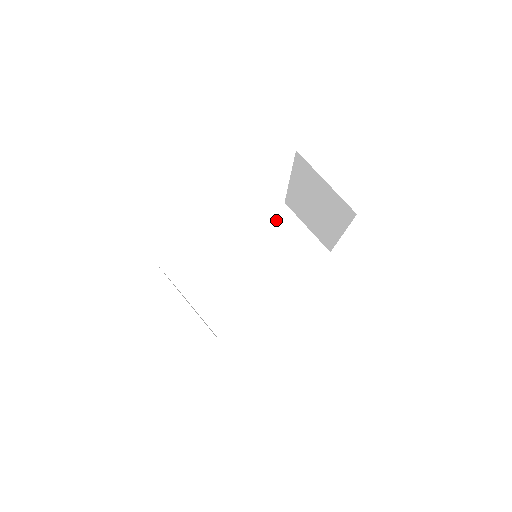
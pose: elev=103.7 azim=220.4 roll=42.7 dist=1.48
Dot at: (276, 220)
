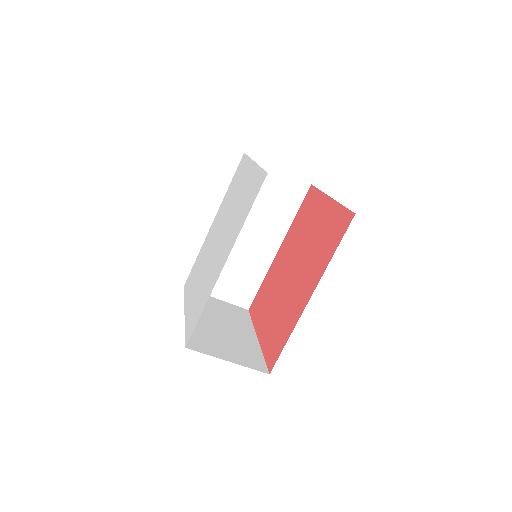
Dot at: occluded
